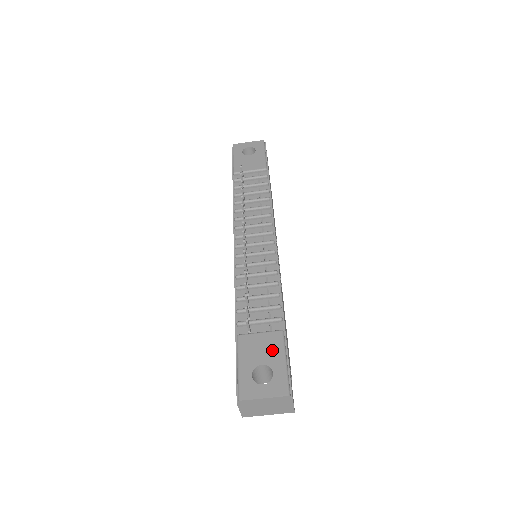
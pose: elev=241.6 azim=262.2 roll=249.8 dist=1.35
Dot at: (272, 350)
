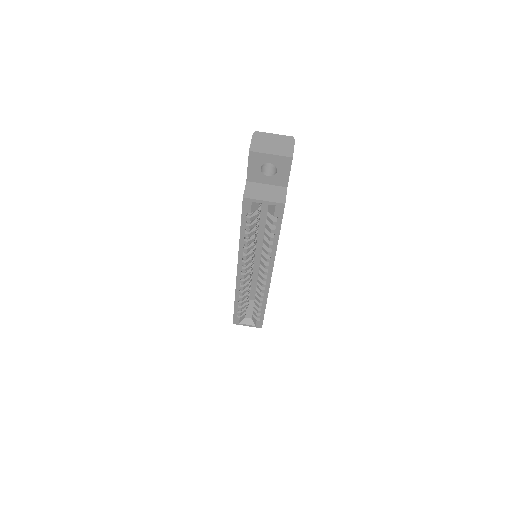
Dot at: occluded
